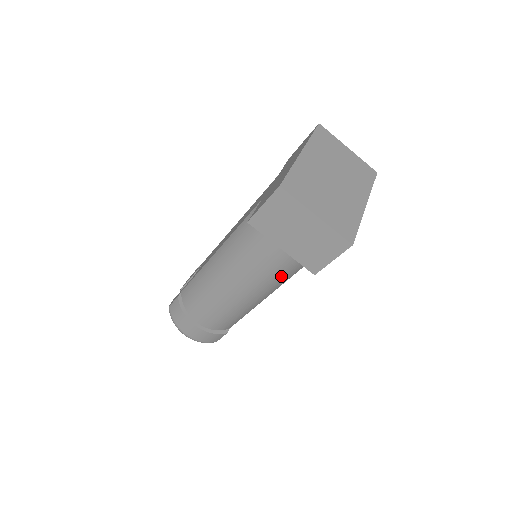
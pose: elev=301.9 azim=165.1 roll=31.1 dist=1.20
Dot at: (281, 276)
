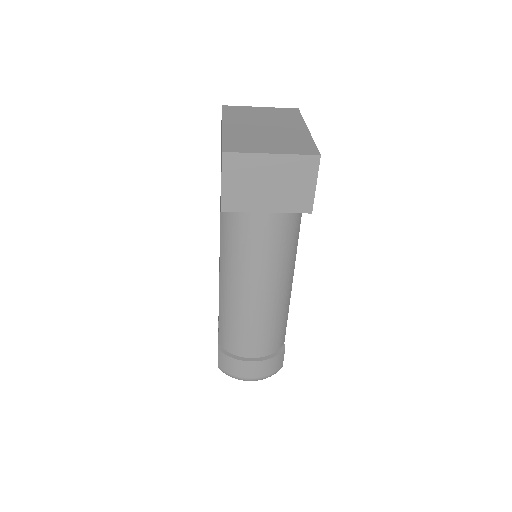
Dot at: (288, 248)
